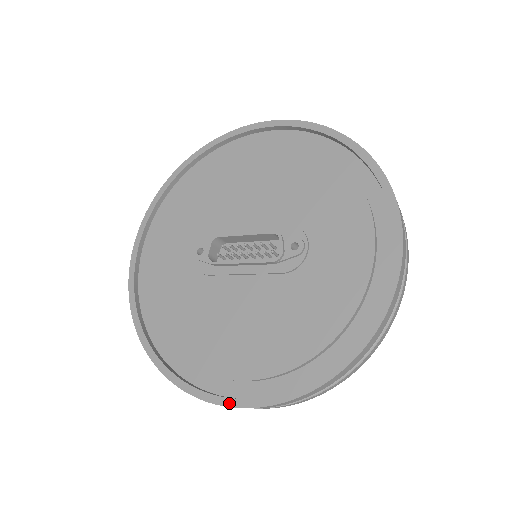
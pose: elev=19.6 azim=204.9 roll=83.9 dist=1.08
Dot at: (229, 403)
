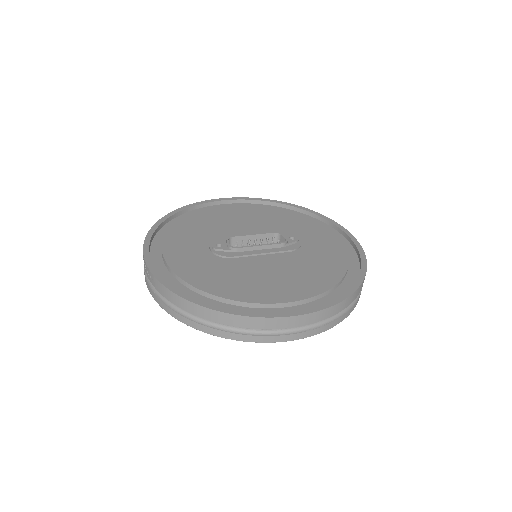
Dot at: (297, 313)
